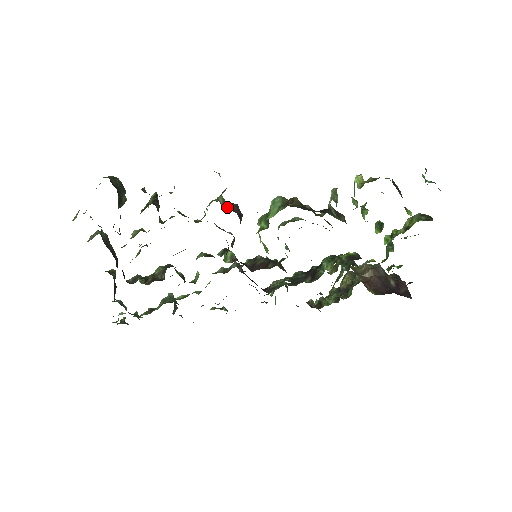
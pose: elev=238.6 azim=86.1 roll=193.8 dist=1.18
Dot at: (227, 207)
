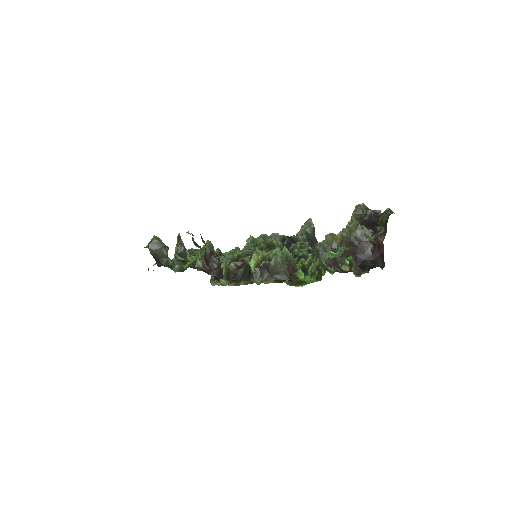
Dot at: (204, 267)
